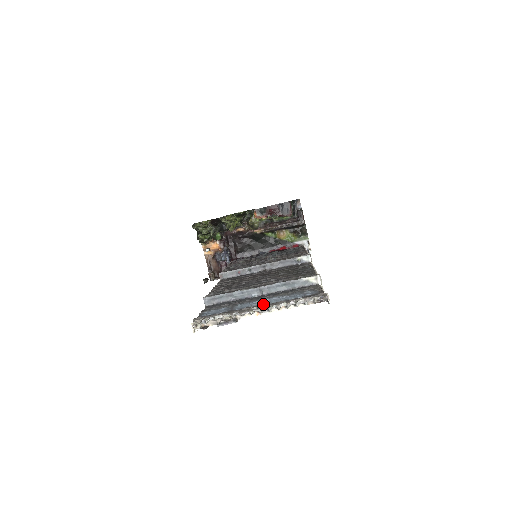
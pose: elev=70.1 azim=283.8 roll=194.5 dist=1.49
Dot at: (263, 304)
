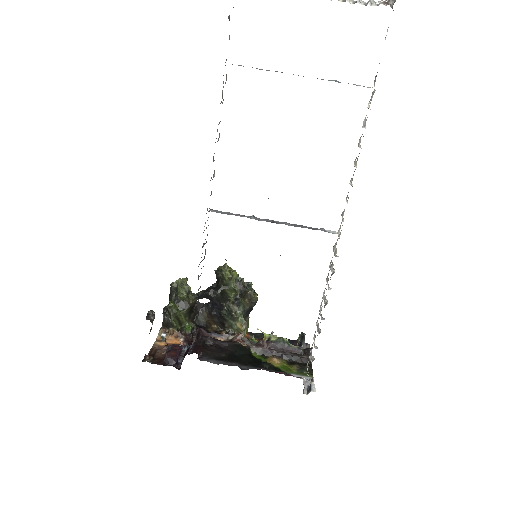
Dot at: occluded
